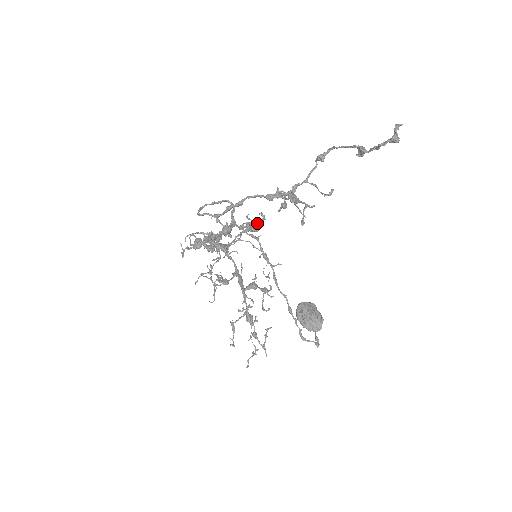
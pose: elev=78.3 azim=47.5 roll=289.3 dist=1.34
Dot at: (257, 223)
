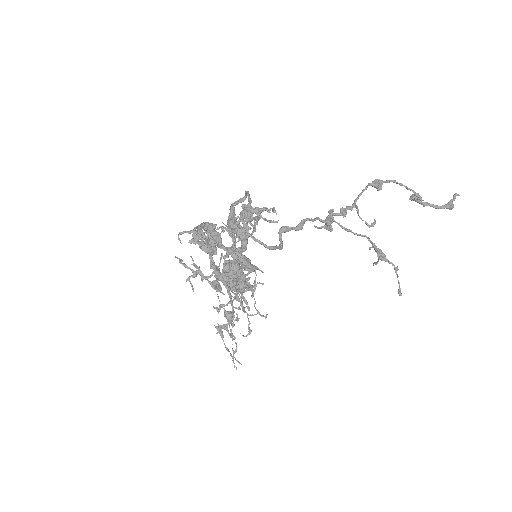
Dot at: (259, 213)
